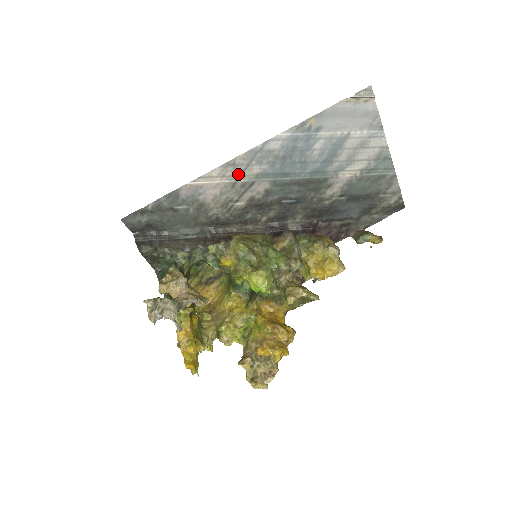
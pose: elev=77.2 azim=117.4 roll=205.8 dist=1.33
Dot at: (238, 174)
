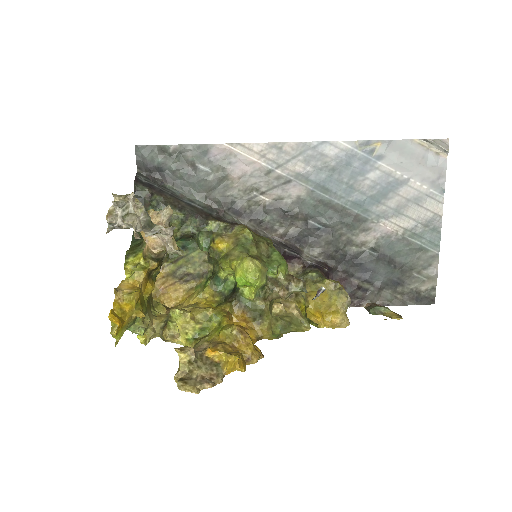
Dot at: (279, 162)
